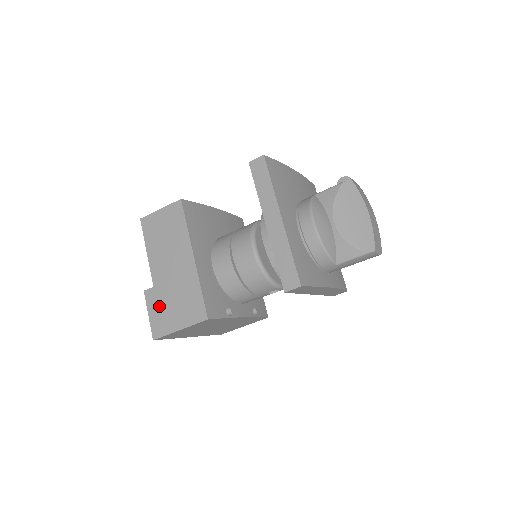
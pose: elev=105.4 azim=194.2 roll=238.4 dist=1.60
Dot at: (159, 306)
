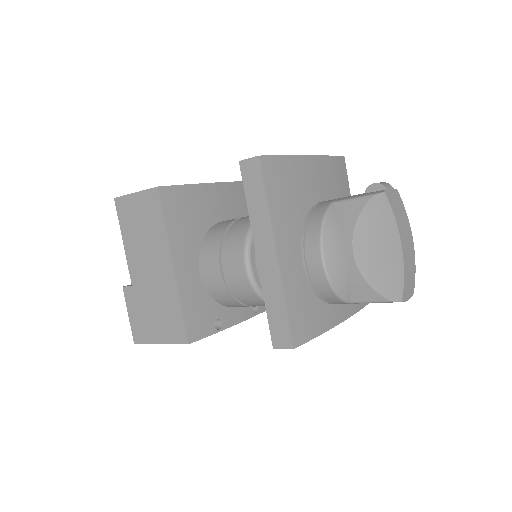
Dot at: (138, 310)
